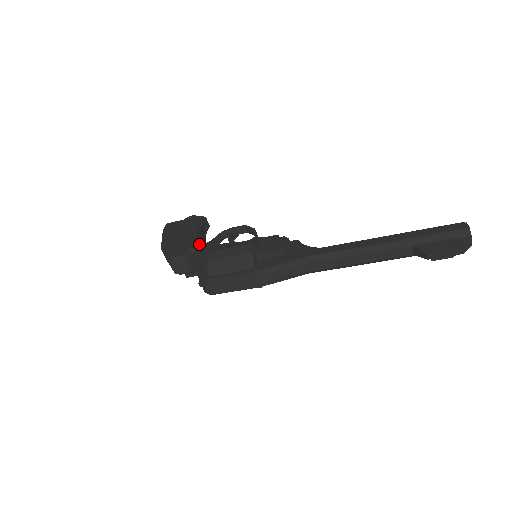
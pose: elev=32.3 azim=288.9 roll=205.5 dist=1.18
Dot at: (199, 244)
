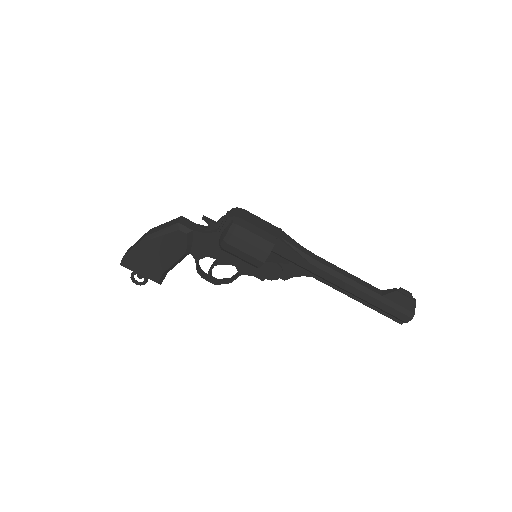
Dot at: occluded
